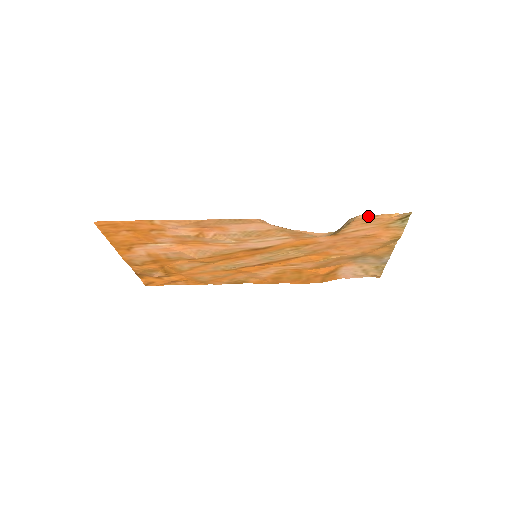
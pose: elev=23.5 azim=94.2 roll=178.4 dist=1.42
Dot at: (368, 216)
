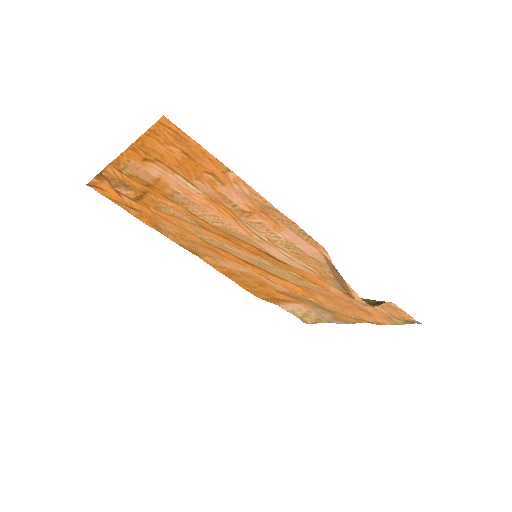
Dot at: (397, 307)
